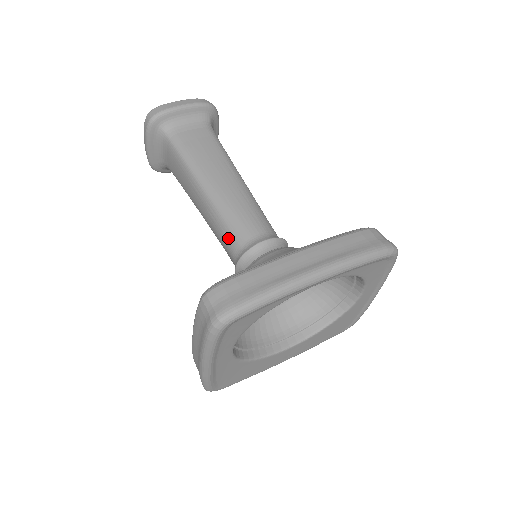
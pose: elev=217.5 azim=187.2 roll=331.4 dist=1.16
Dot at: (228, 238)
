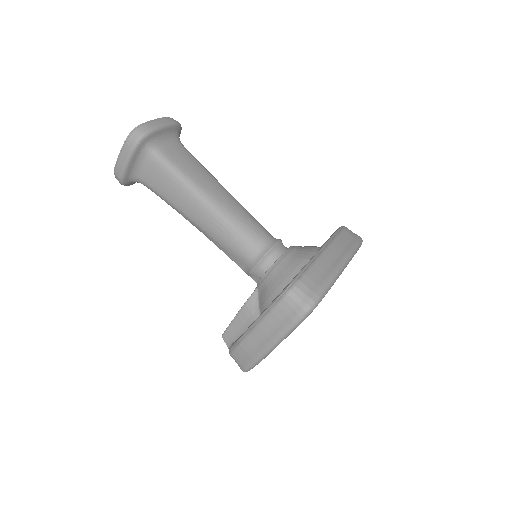
Dot at: (243, 244)
